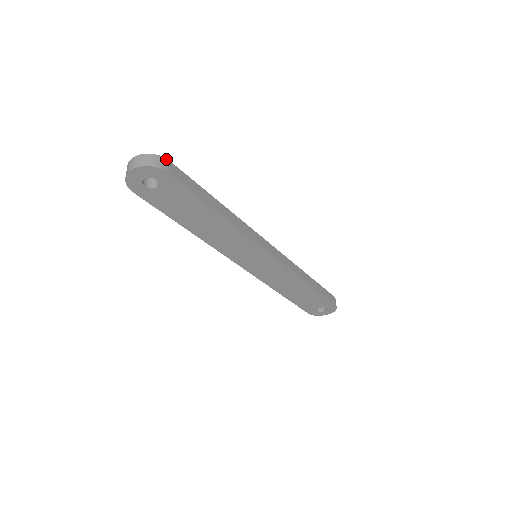
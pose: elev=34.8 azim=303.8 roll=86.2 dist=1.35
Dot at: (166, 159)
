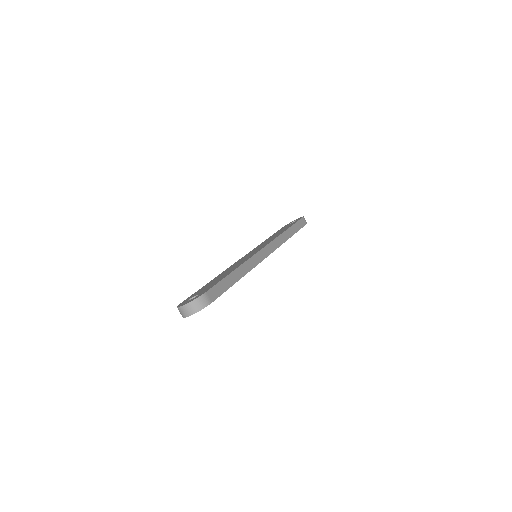
Dot at: (204, 294)
